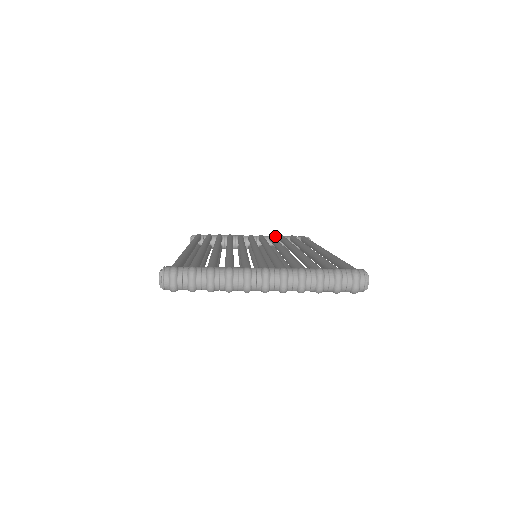
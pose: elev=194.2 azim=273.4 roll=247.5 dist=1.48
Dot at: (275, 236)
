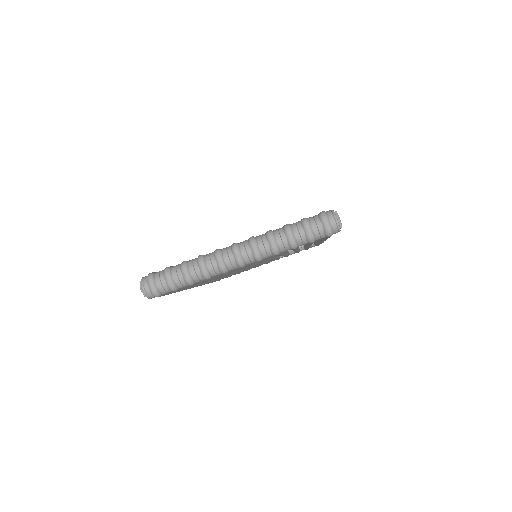
Dot at: occluded
